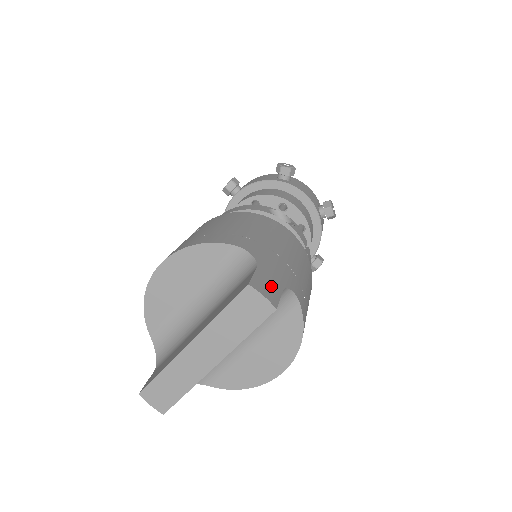
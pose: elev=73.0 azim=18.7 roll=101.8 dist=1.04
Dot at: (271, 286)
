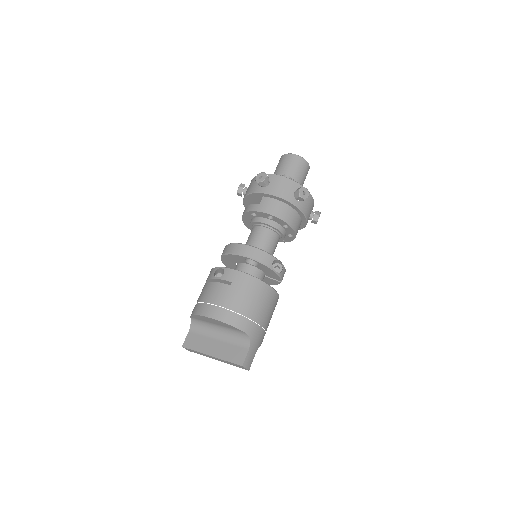
Dot at: (251, 358)
